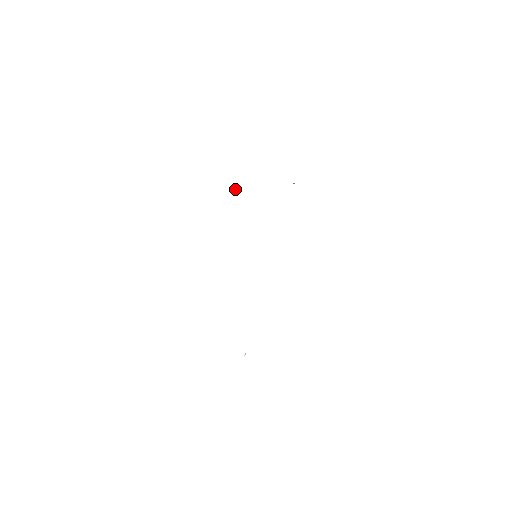
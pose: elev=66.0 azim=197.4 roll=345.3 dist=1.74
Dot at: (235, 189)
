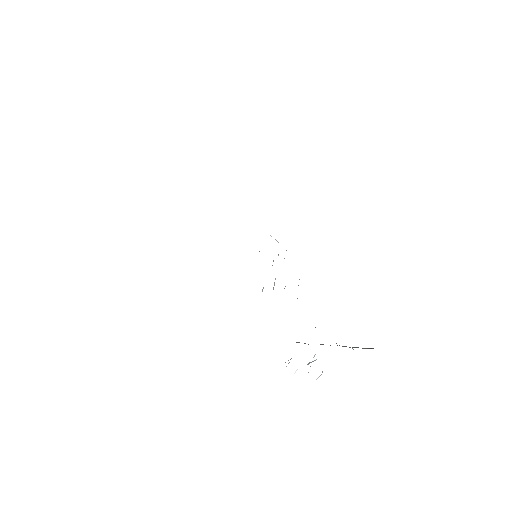
Dot at: occluded
